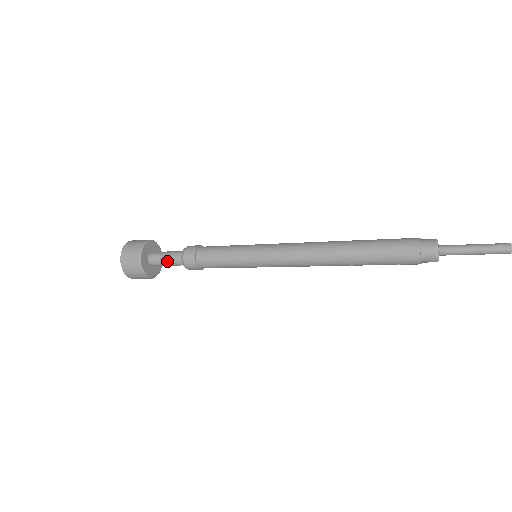
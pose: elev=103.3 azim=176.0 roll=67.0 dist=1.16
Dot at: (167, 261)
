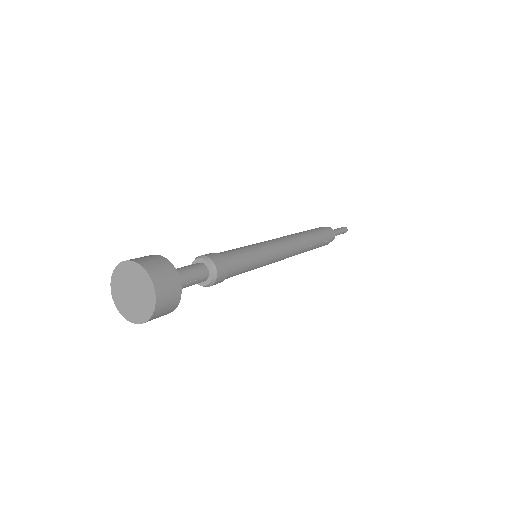
Dot at: (190, 272)
